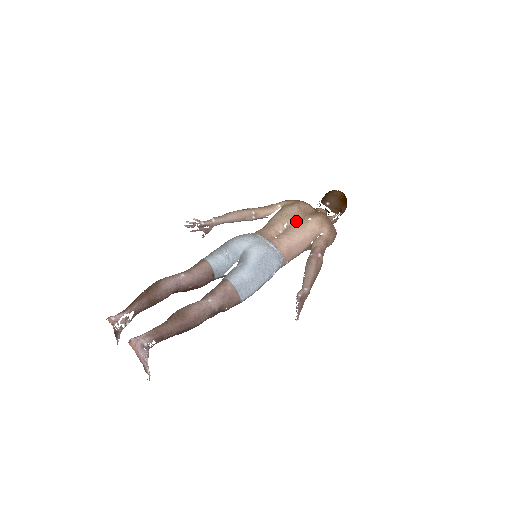
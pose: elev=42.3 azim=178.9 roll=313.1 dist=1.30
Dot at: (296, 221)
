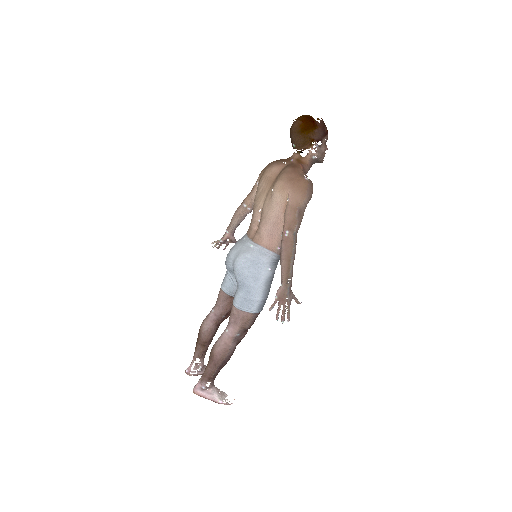
Dot at: (265, 200)
